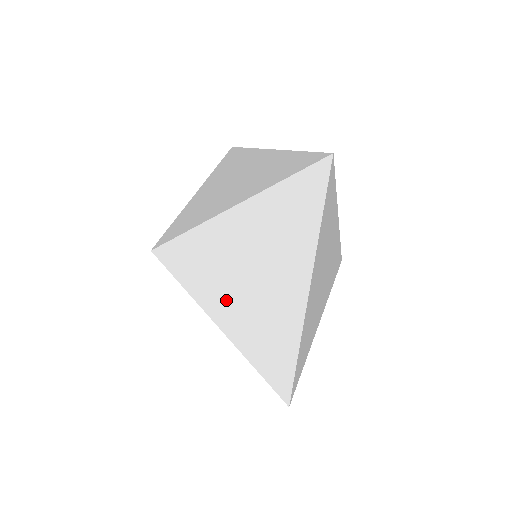
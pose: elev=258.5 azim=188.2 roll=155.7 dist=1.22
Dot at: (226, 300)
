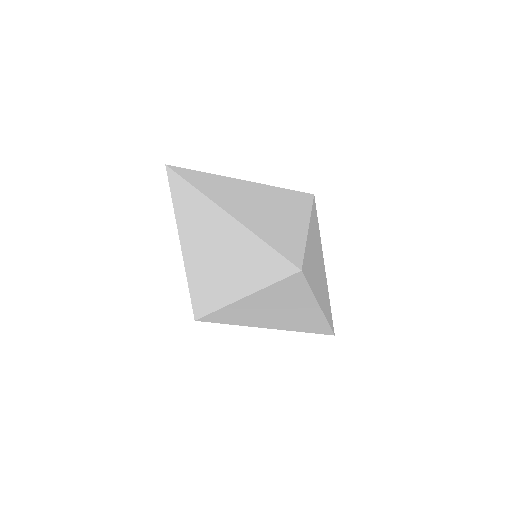
Dot at: (266, 322)
